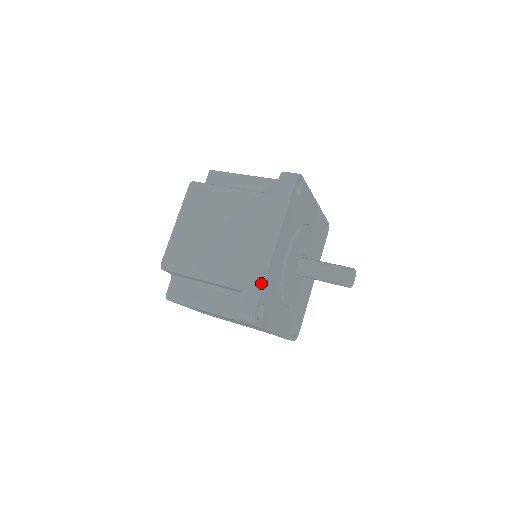
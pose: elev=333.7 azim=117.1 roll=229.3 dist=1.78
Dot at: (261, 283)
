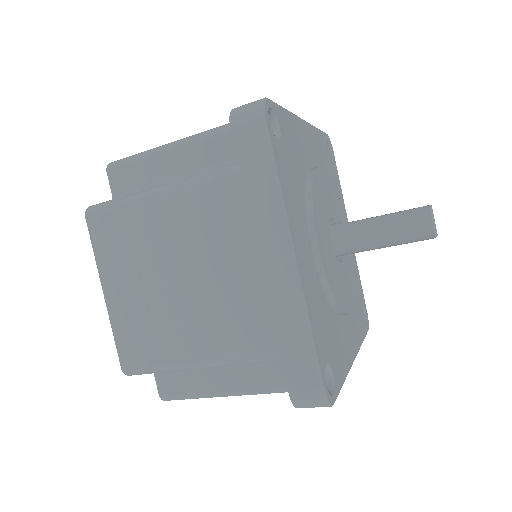
Dot at: occluded
